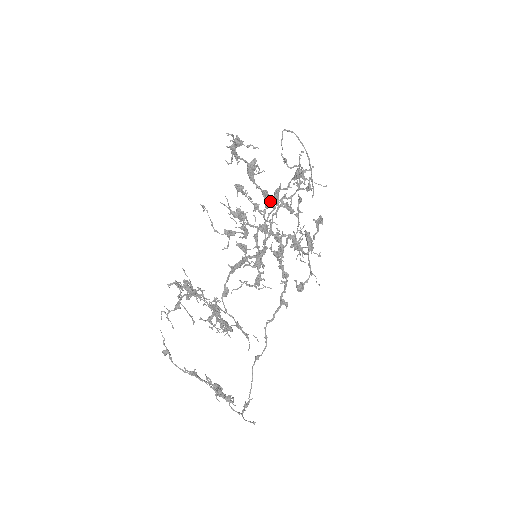
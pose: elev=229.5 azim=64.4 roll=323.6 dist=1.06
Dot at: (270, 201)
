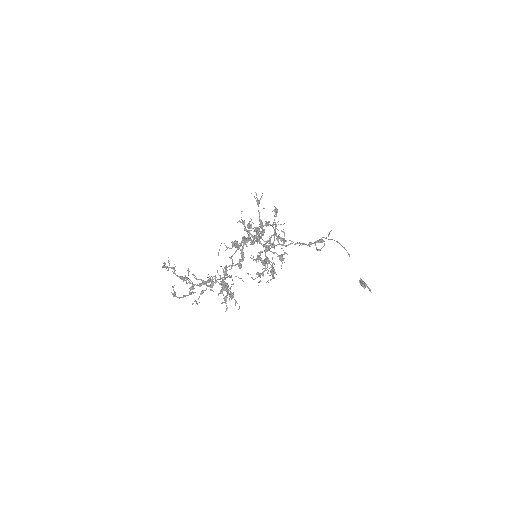
Dot at: occluded
